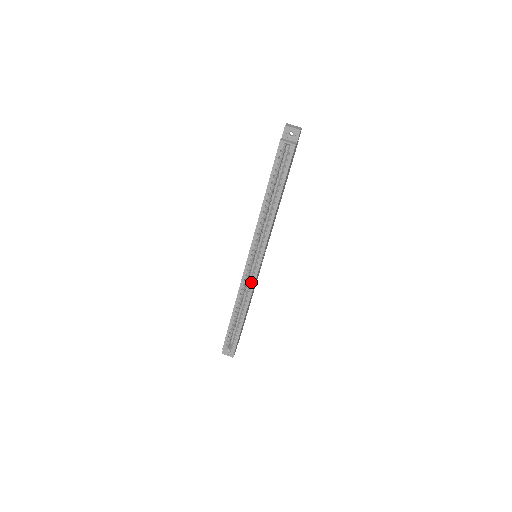
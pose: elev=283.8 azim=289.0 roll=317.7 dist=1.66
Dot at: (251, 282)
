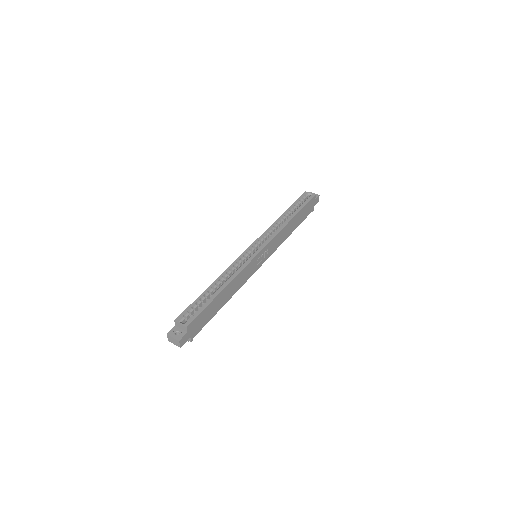
Dot at: (245, 263)
